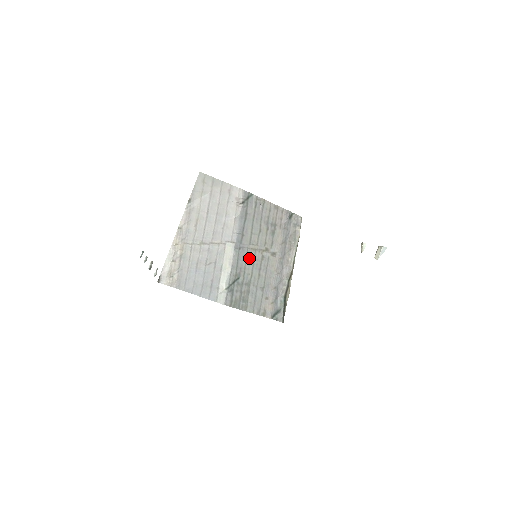
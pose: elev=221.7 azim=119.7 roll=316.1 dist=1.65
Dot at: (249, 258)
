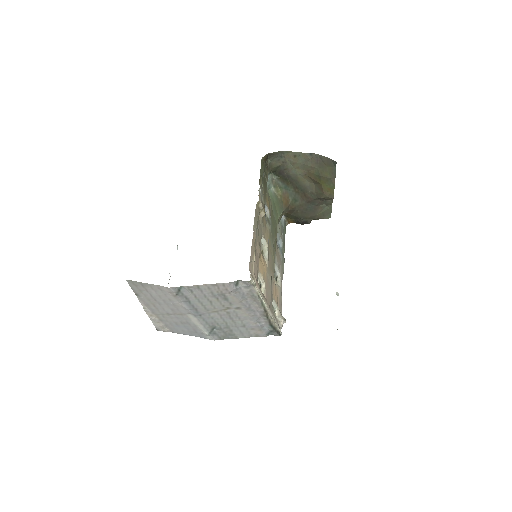
Dot at: (215, 316)
